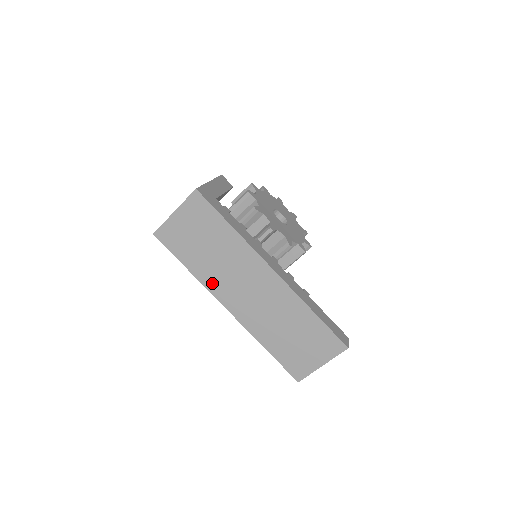
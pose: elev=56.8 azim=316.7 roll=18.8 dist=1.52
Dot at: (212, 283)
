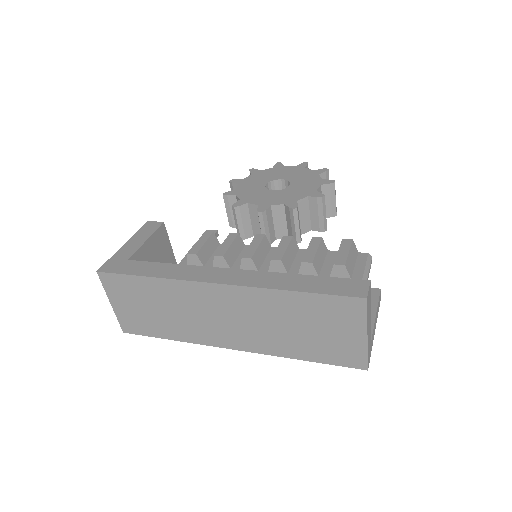
Dot at: (196, 336)
